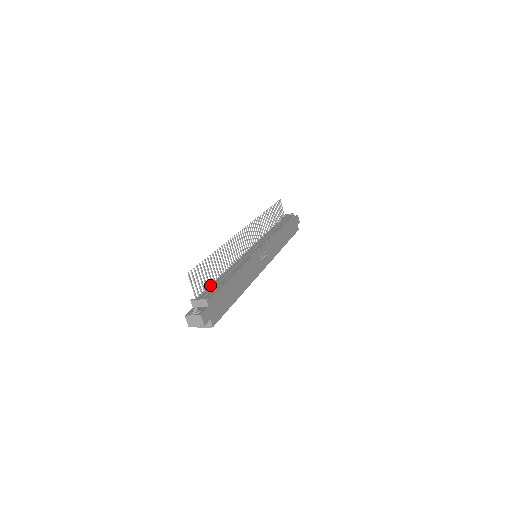
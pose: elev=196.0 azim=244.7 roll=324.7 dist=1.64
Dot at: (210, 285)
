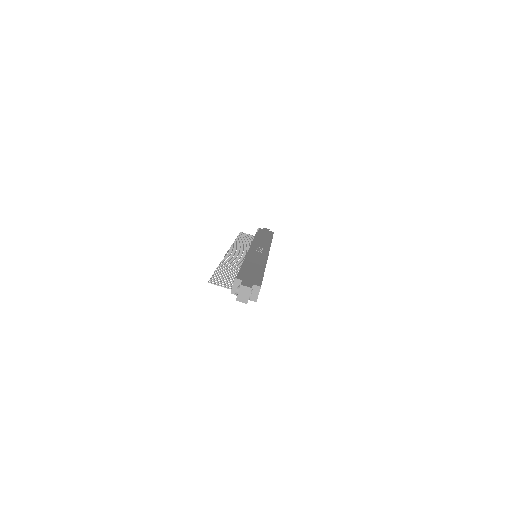
Dot at: occluded
